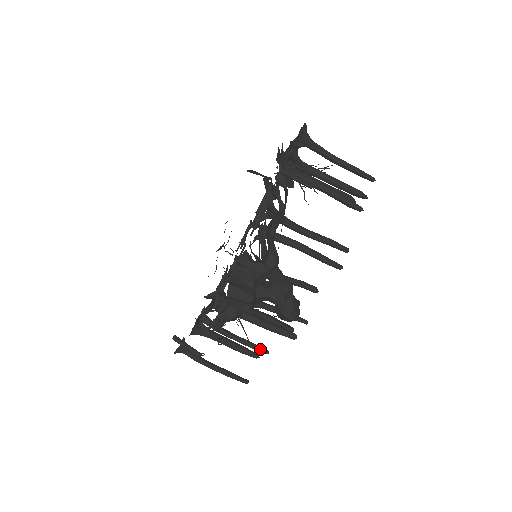
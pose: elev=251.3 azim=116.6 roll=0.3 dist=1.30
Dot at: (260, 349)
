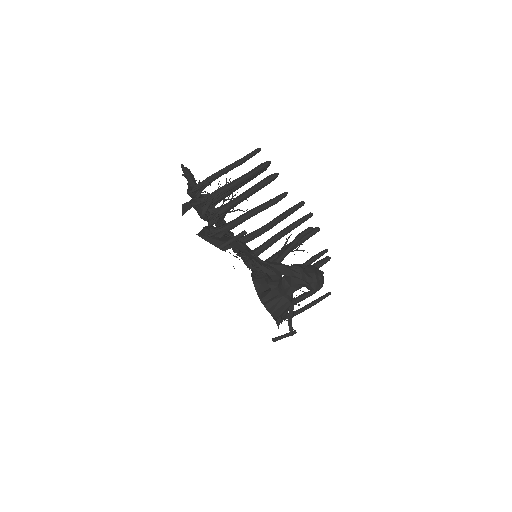
Dot at: occluded
